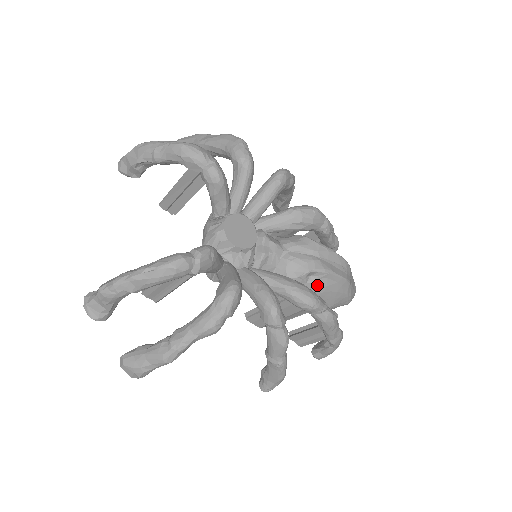
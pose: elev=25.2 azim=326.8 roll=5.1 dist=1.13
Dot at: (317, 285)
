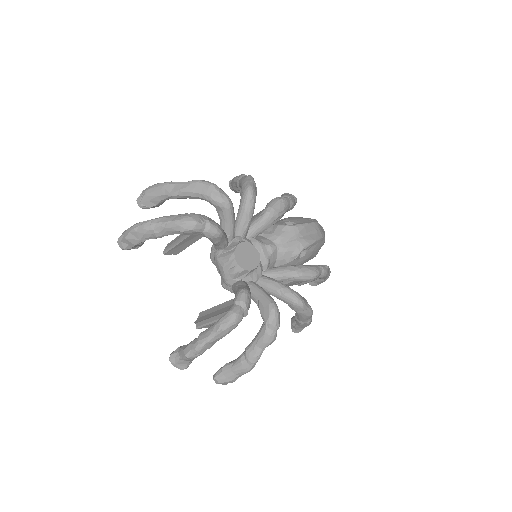
Dot at: (307, 255)
